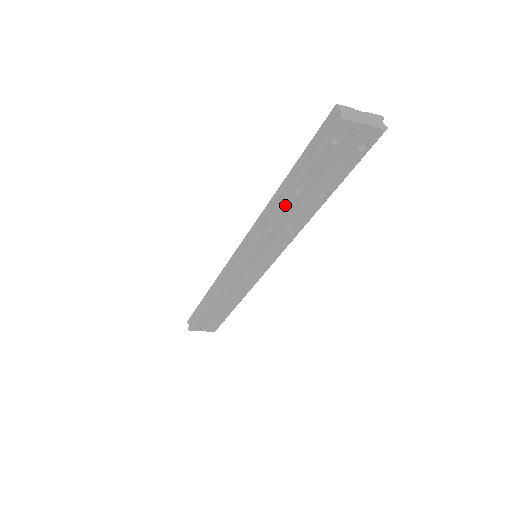
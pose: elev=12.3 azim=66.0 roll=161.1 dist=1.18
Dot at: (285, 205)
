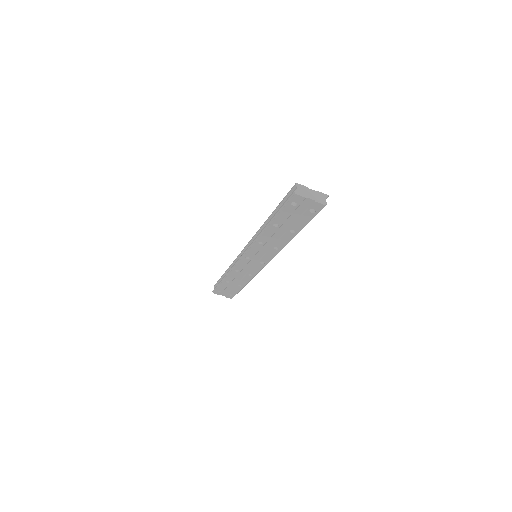
Dot at: (268, 231)
